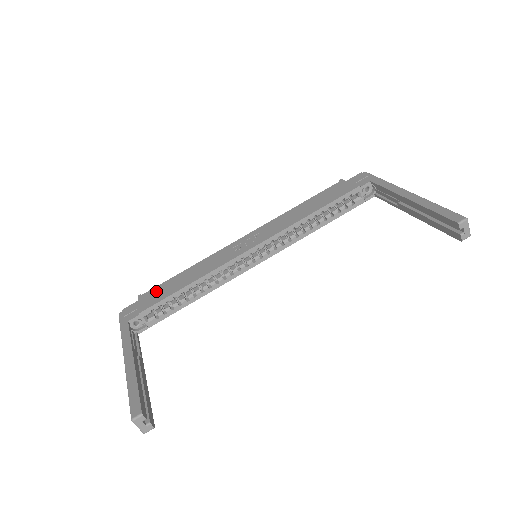
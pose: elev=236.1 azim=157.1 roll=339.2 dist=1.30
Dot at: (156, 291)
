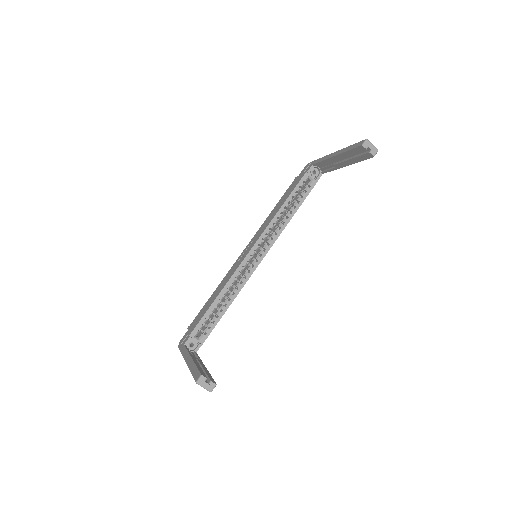
Dot at: (197, 317)
